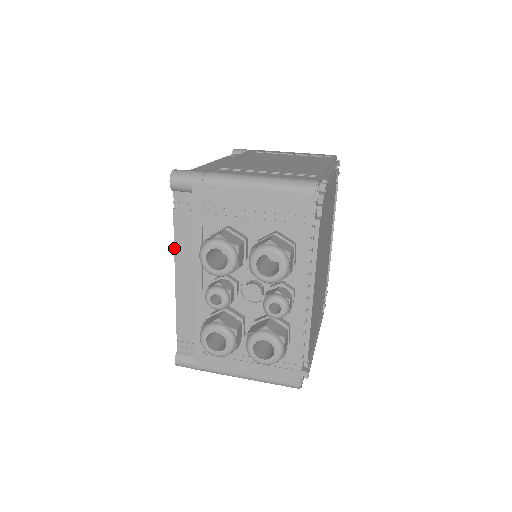
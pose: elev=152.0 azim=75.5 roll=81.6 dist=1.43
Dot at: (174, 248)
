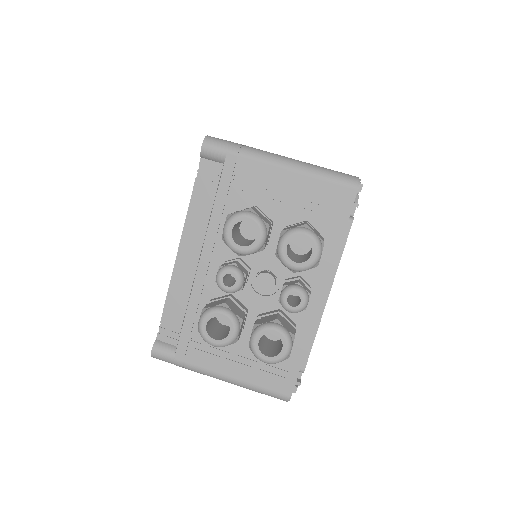
Dot at: (185, 220)
